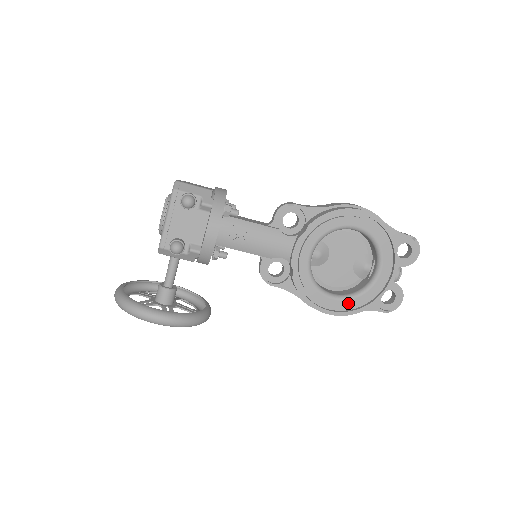
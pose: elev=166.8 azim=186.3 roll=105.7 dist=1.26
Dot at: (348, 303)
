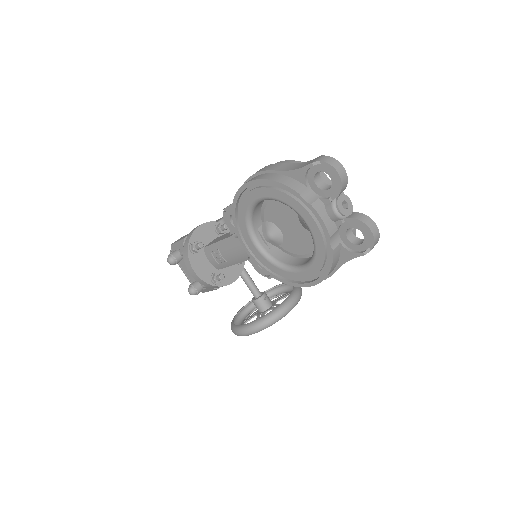
Dot at: (313, 269)
